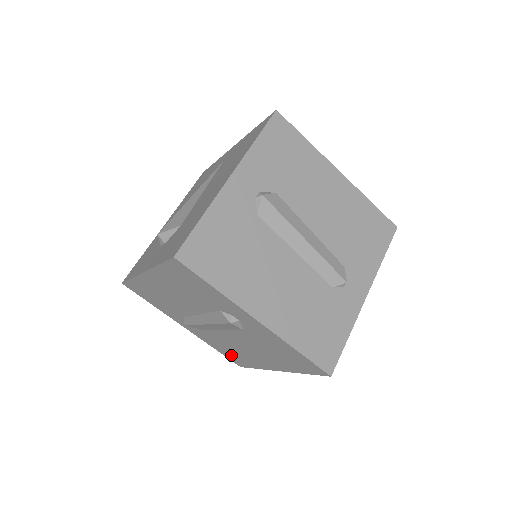
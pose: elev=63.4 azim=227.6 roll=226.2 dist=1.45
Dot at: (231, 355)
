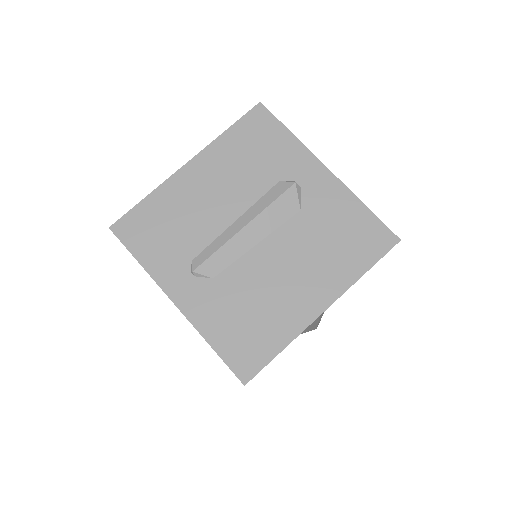
Dot at: (241, 340)
